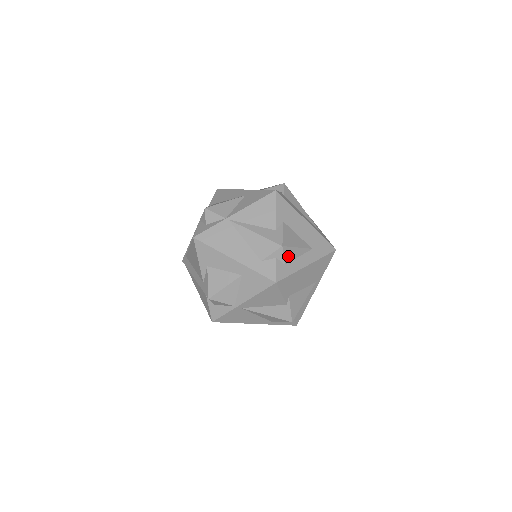
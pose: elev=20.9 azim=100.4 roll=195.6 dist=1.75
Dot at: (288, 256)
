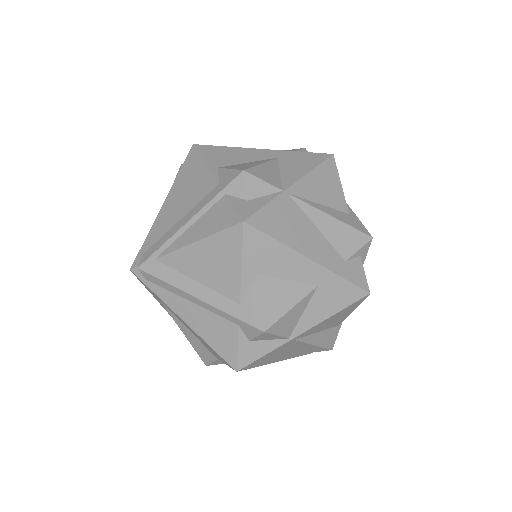
Dot at: occluded
